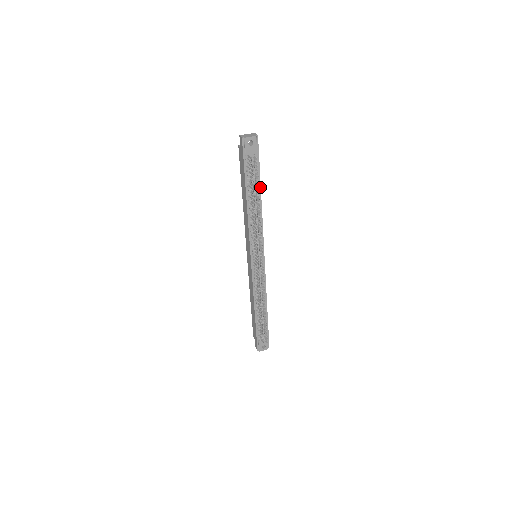
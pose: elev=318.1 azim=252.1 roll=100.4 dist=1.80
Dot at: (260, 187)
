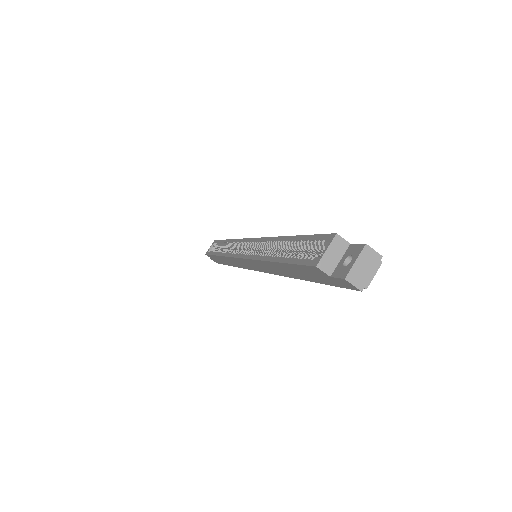
Dot at: occluded
